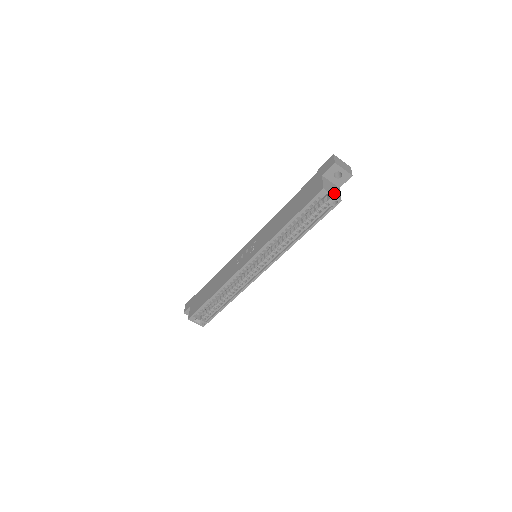
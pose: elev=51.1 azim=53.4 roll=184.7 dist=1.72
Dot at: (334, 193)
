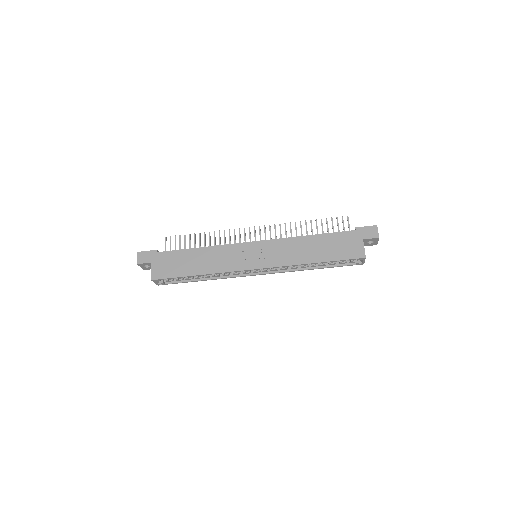
Dot at: occluded
